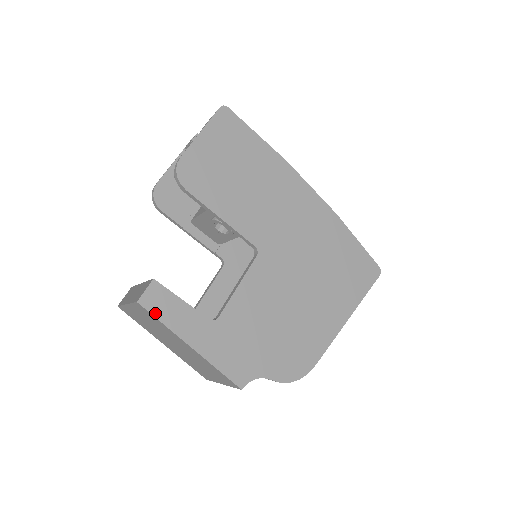
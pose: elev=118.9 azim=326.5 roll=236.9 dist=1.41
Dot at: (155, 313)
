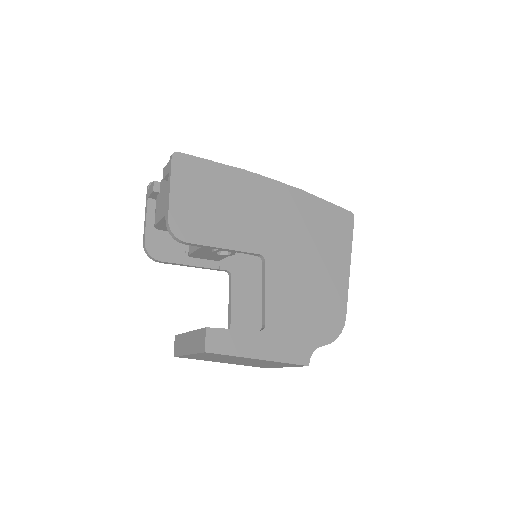
Dot at: (222, 352)
